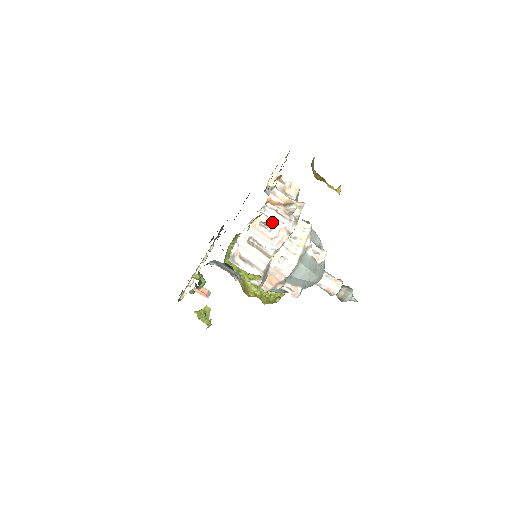
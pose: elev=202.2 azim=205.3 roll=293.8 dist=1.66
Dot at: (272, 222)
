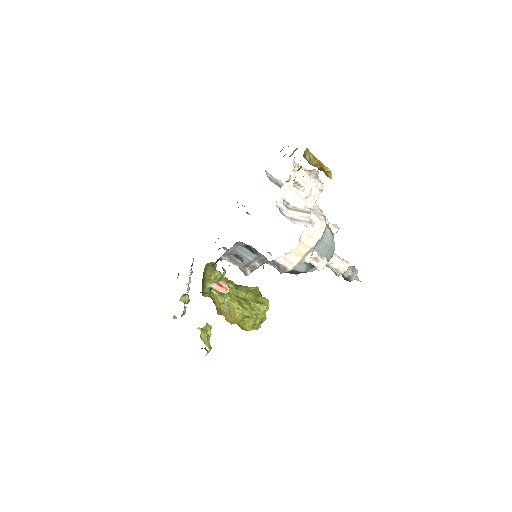
Dot at: (304, 182)
